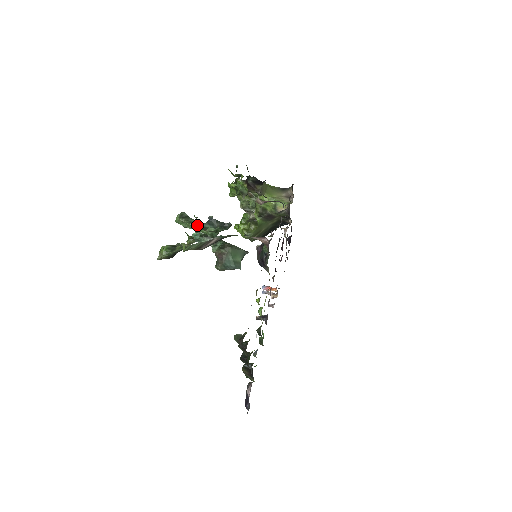
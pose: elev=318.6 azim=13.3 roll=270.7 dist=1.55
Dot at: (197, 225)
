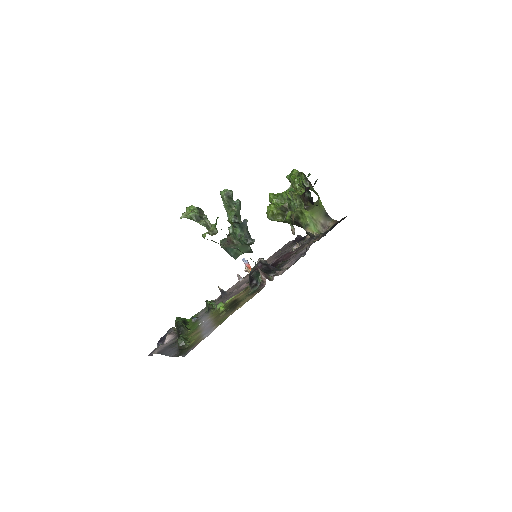
Dot at: (230, 220)
